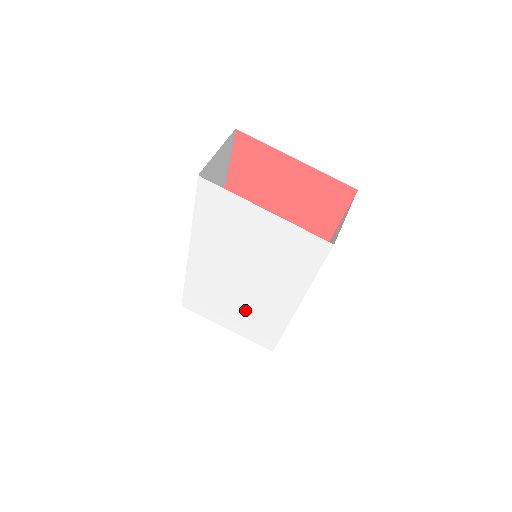
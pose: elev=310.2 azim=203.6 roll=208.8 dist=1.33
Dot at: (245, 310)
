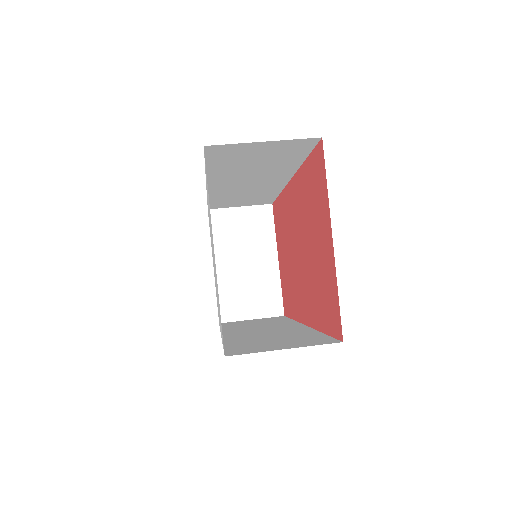
Dot at: occluded
